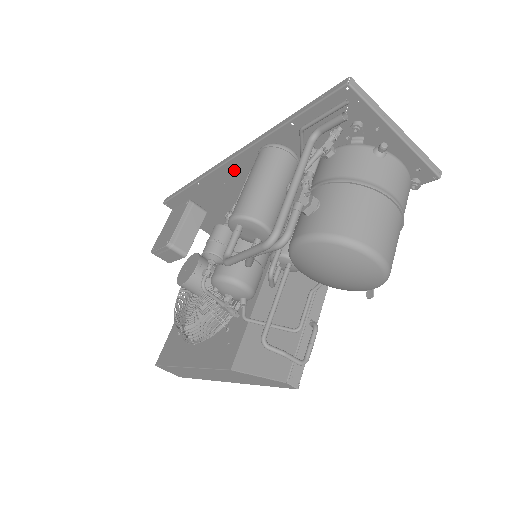
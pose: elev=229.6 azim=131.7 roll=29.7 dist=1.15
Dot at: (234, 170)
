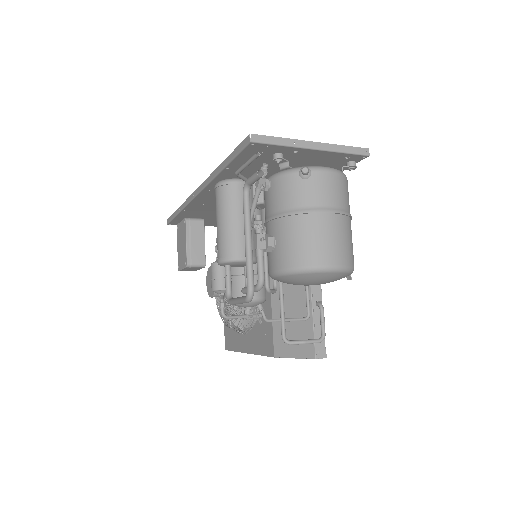
Dot at: (205, 198)
